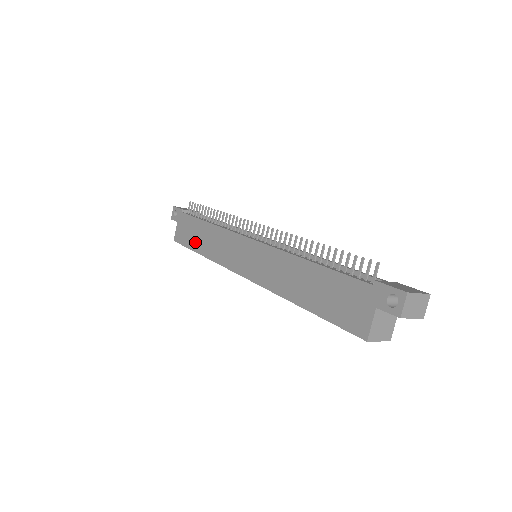
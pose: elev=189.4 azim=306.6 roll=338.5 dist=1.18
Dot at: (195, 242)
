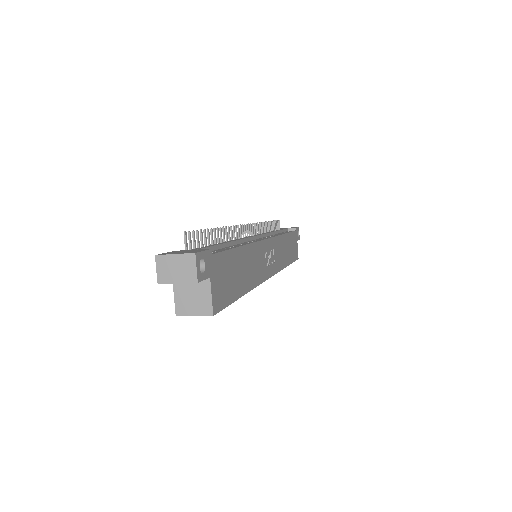
Dot at: occluded
